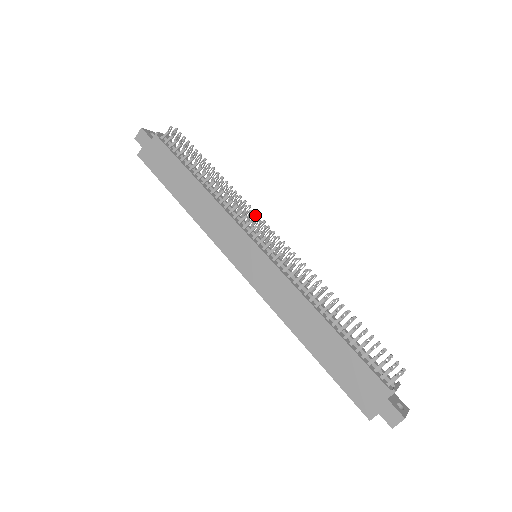
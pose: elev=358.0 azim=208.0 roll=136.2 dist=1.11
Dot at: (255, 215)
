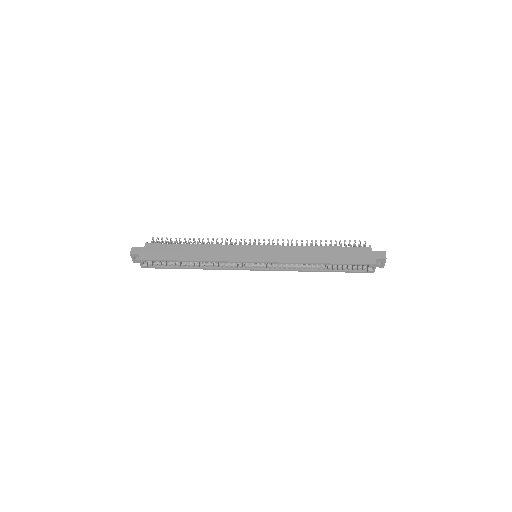
Dot at: (240, 239)
